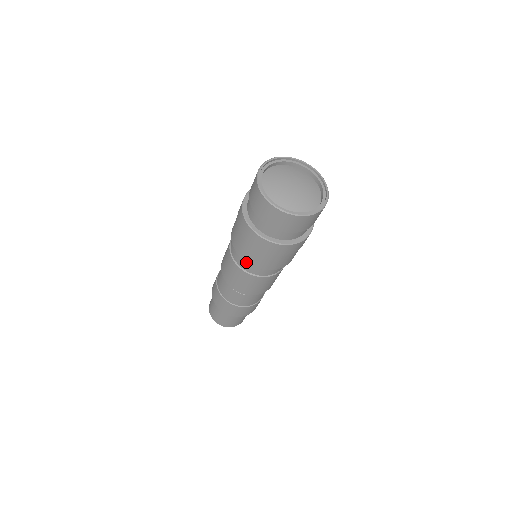
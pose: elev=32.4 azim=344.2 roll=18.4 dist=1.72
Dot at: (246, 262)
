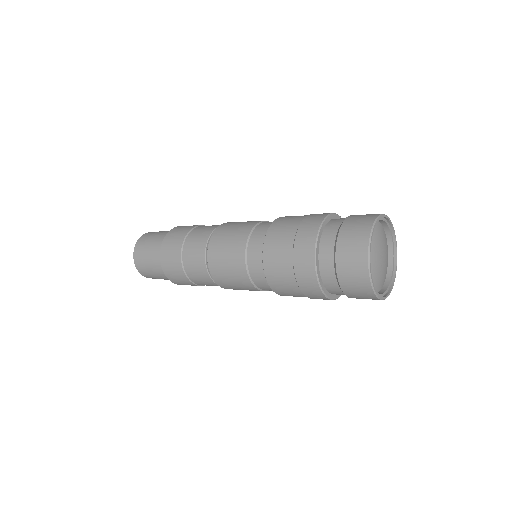
Dot at: (276, 293)
